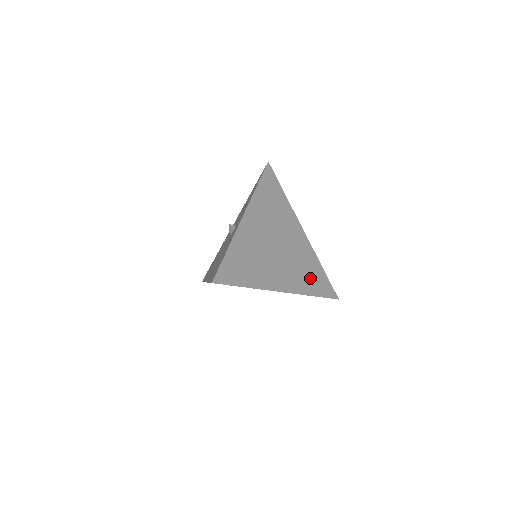
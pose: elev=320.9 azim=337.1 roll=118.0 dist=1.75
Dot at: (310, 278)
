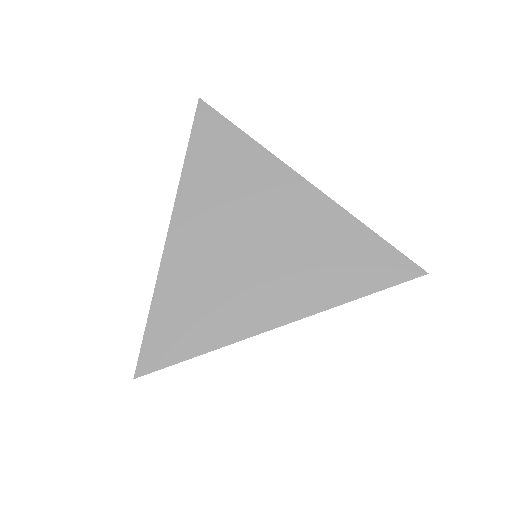
Dot at: (341, 267)
